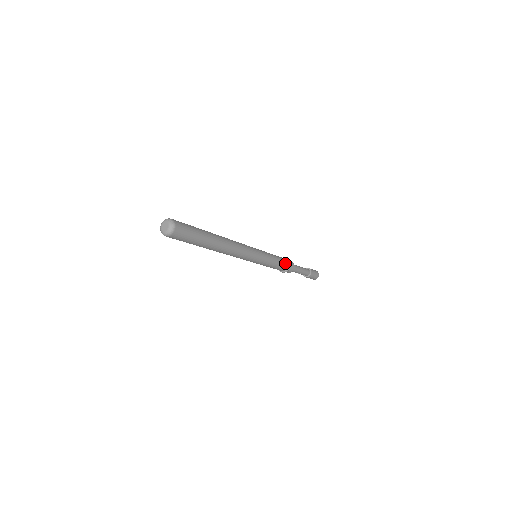
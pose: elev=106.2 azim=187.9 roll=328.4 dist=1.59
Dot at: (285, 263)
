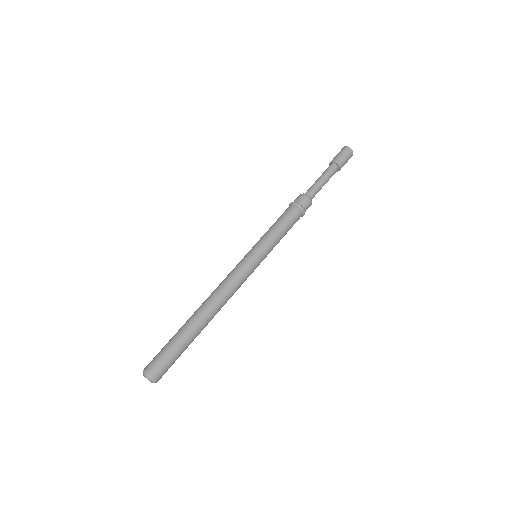
Dot at: (295, 216)
